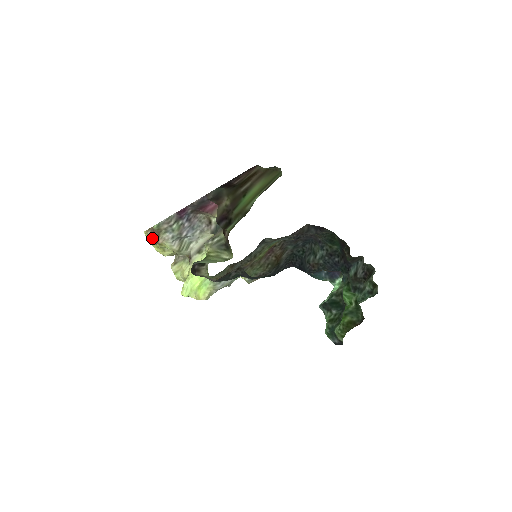
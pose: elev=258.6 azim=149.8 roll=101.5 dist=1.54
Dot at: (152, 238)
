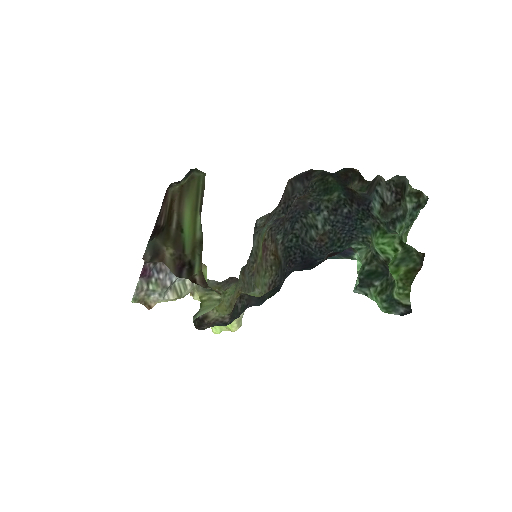
Dot at: occluded
